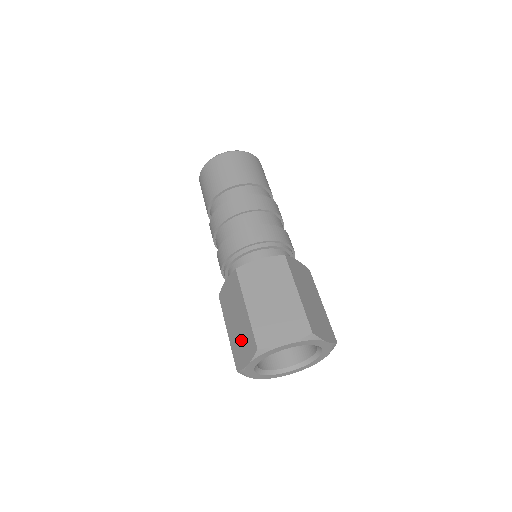
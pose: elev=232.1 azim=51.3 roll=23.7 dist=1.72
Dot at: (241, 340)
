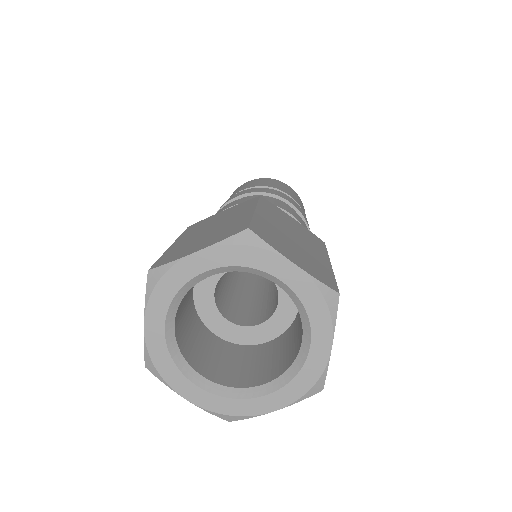
Dot at: (205, 237)
